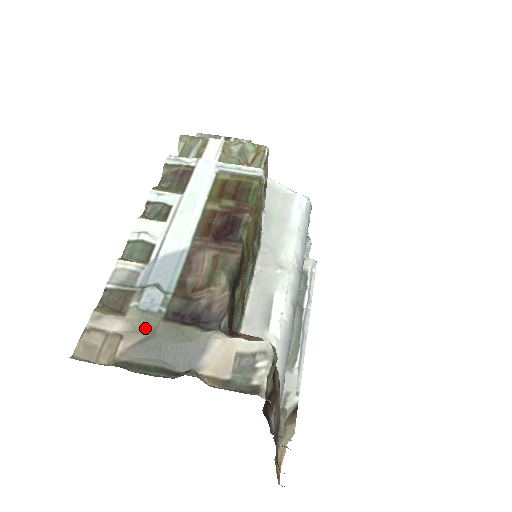
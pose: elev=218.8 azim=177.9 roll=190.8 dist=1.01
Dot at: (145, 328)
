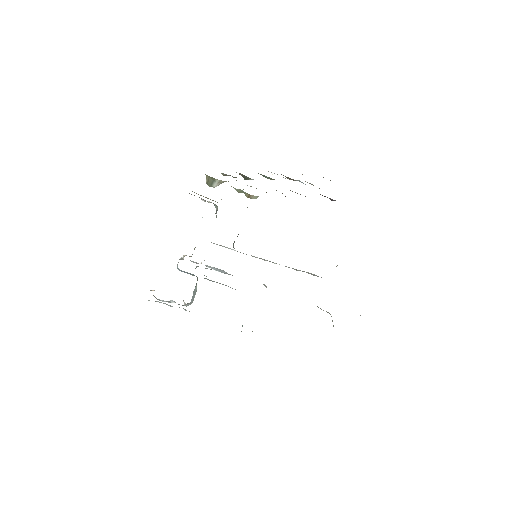
Dot at: occluded
